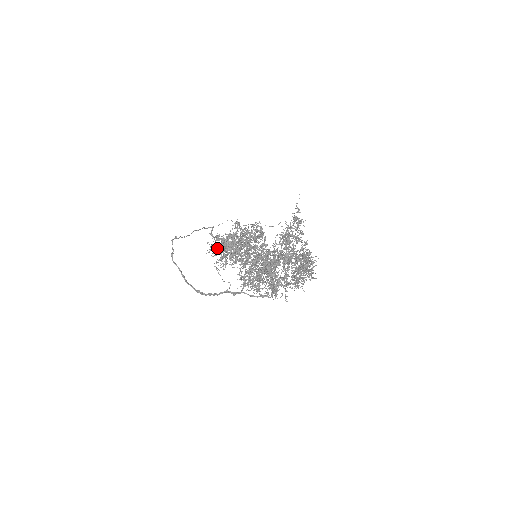
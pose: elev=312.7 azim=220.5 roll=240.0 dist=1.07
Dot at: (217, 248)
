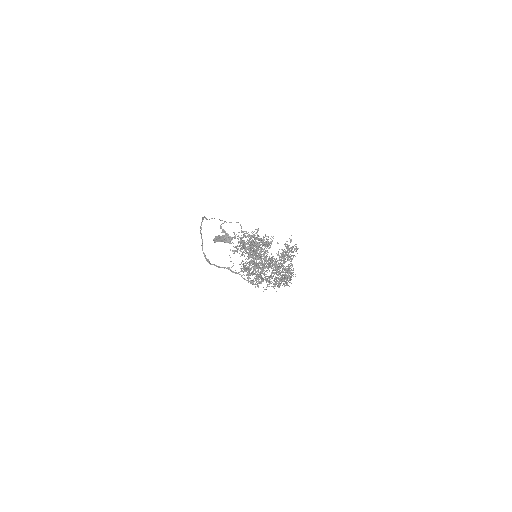
Dot at: (238, 239)
